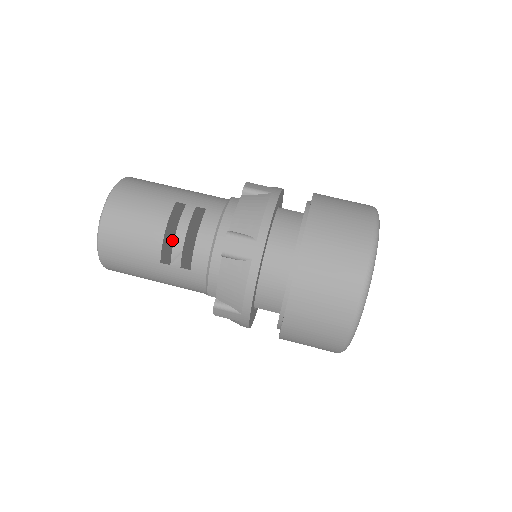
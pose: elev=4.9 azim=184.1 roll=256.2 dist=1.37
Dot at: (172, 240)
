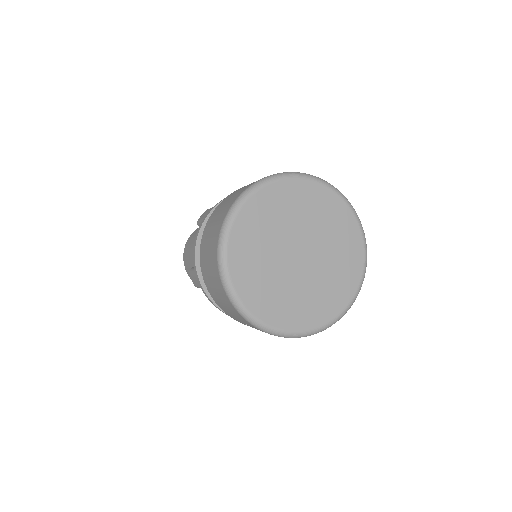
Dot at: occluded
